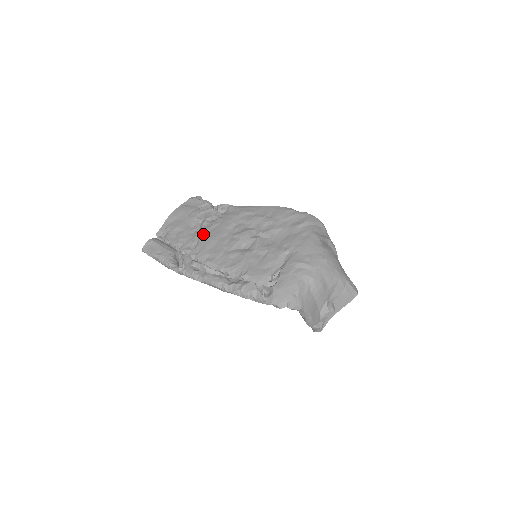
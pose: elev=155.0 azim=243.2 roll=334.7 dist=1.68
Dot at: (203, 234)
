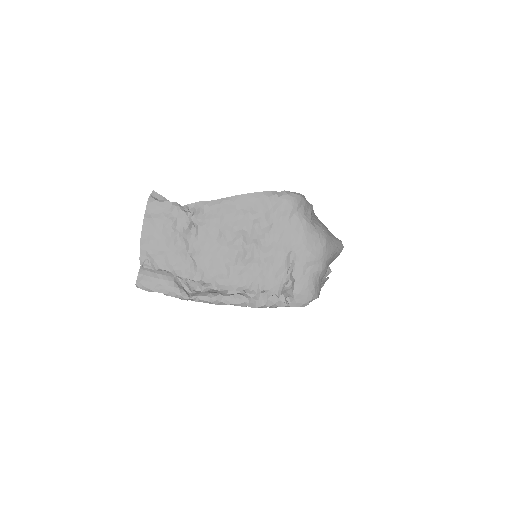
Dot at: (194, 252)
